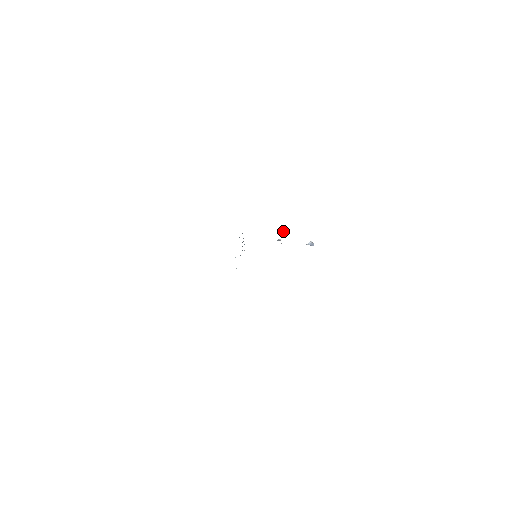
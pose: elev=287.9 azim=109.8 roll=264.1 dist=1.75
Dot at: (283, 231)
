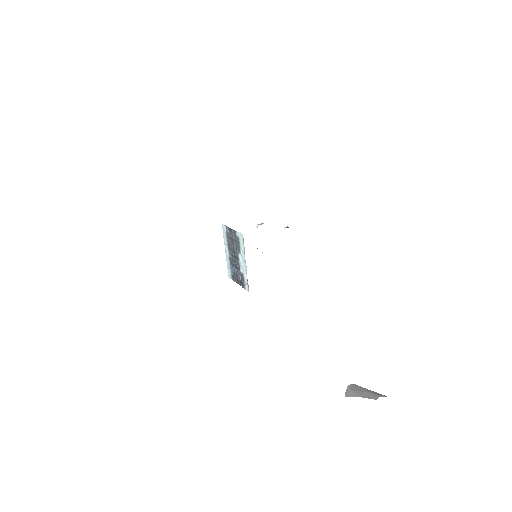
Dot at: (259, 224)
